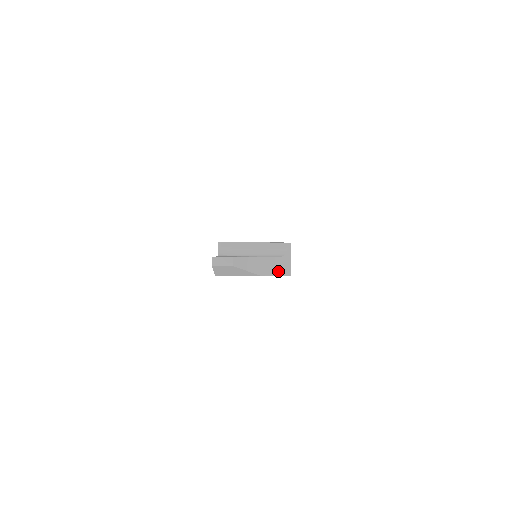
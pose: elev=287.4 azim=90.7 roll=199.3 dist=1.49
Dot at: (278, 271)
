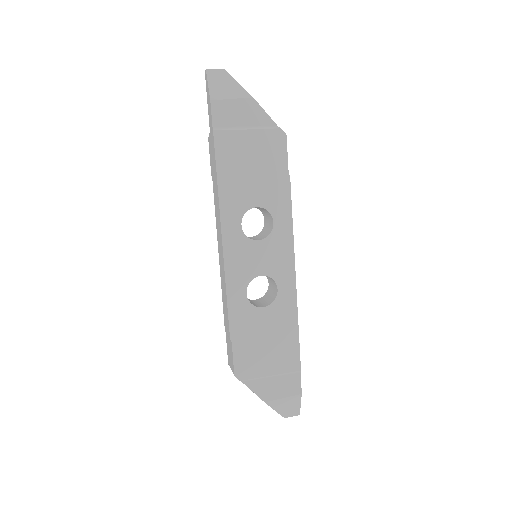
Dot at: (271, 120)
